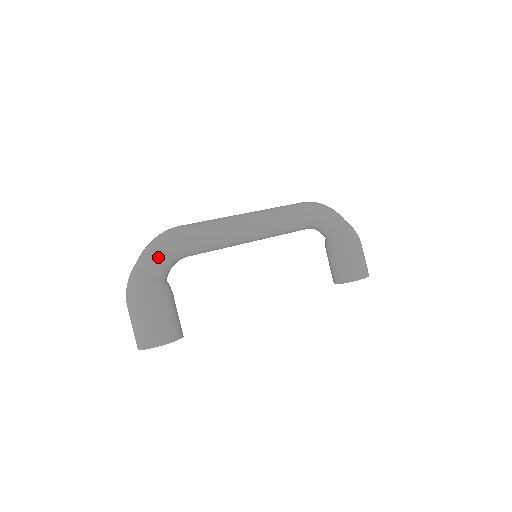
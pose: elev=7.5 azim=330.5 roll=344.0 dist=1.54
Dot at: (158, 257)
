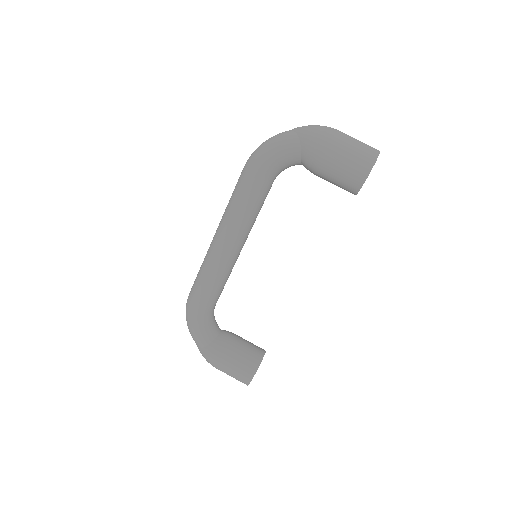
Dot at: (195, 334)
